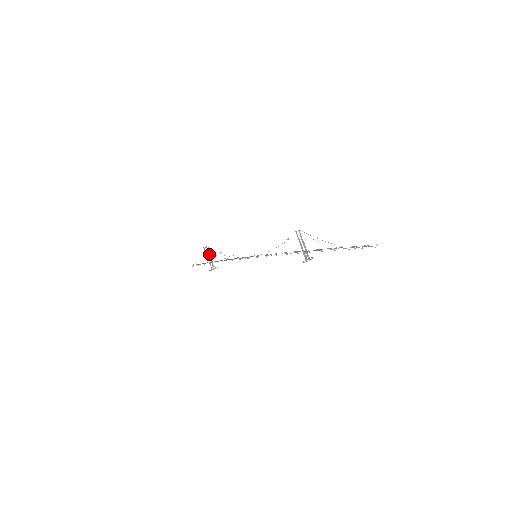
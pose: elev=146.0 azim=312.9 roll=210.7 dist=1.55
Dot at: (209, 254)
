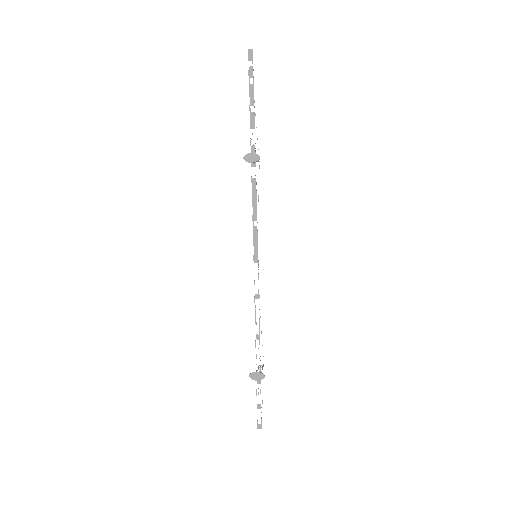
Dot at: (262, 367)
